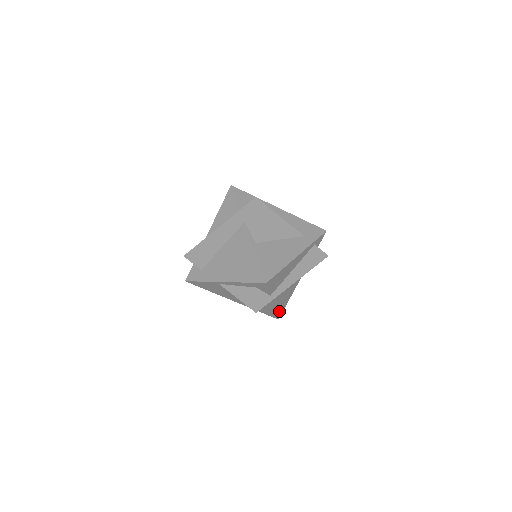
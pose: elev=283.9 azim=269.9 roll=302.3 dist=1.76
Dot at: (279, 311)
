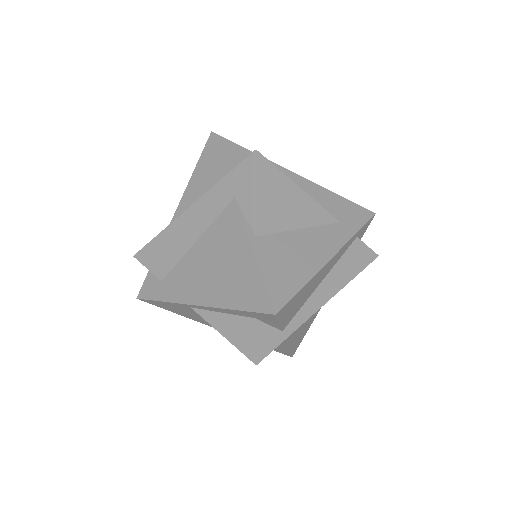
Dot at: (294, 346)
